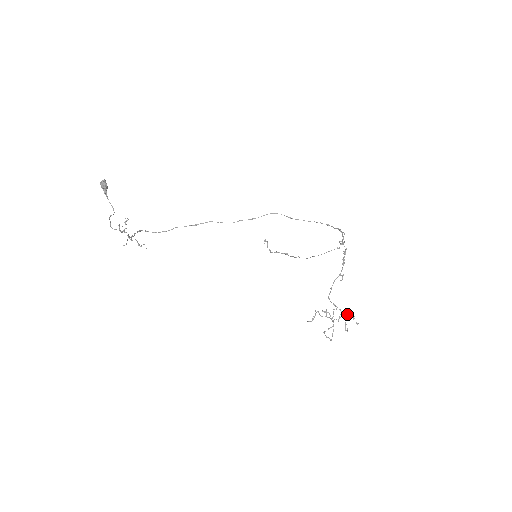
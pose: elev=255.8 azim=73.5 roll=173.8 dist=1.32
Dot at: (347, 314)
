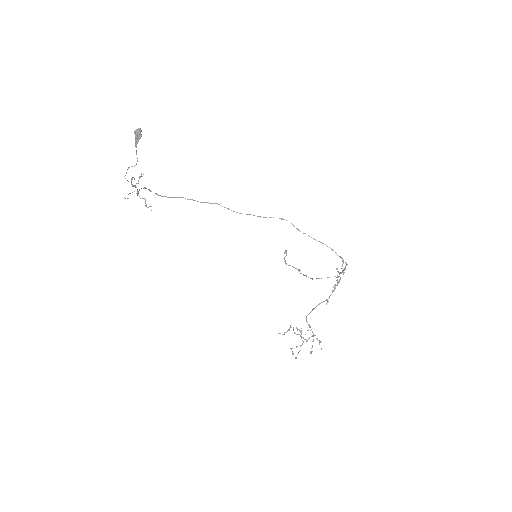
Dot at: occluded
